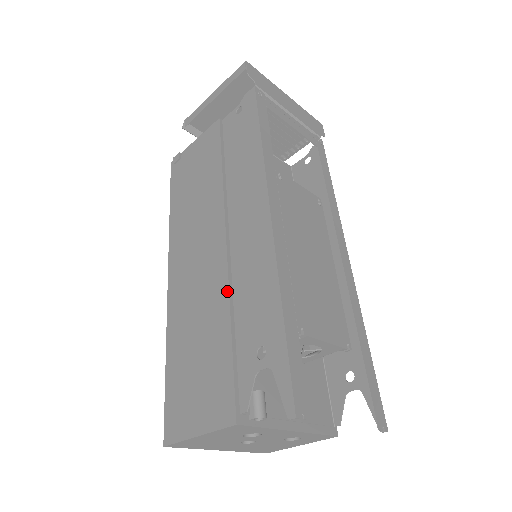
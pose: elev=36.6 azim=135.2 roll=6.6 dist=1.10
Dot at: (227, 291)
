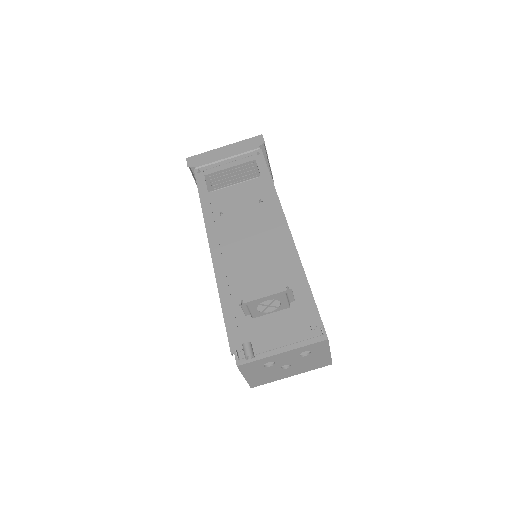
Dot at: occluded
